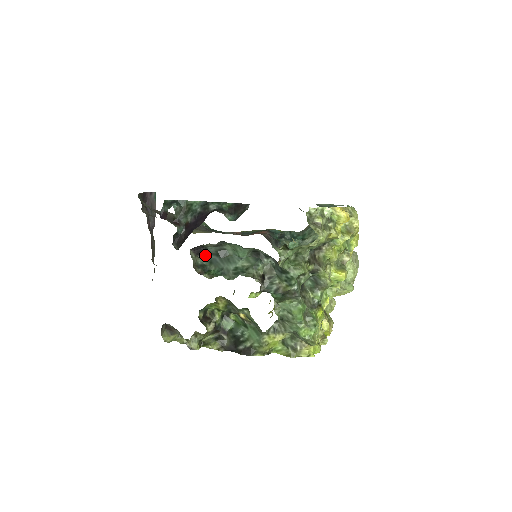
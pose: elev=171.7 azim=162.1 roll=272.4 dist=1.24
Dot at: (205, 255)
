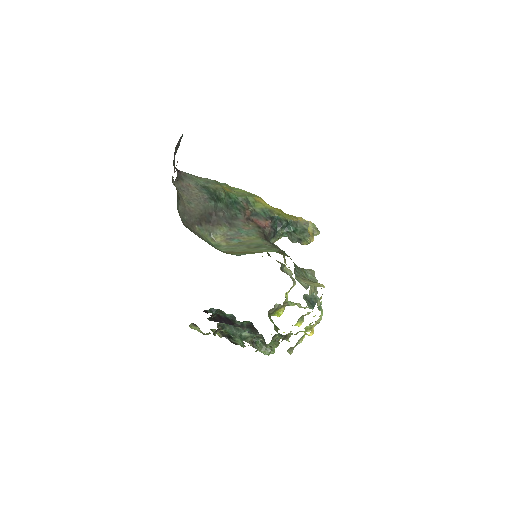
Dot at: occluded
